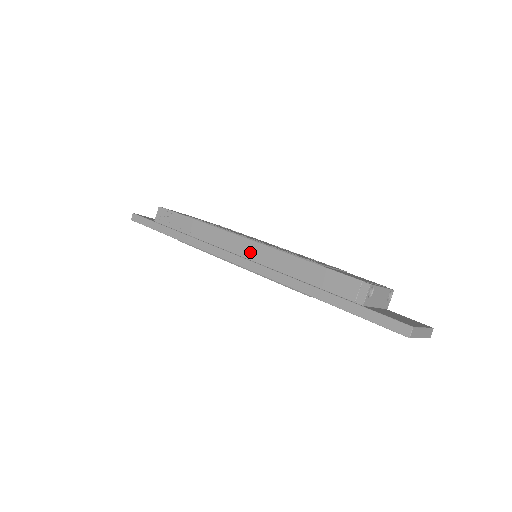
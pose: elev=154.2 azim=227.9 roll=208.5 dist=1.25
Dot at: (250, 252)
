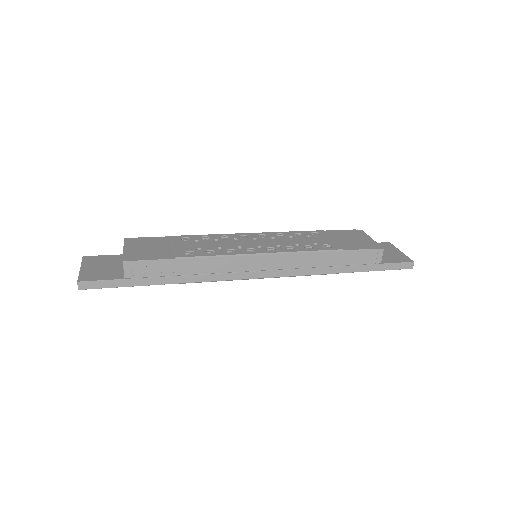
Dot at: (275, 264)
